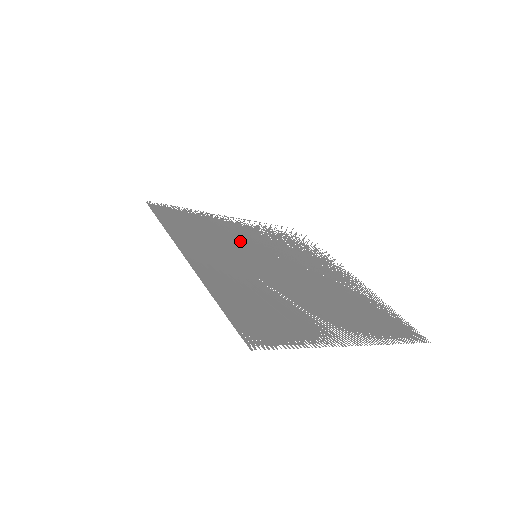
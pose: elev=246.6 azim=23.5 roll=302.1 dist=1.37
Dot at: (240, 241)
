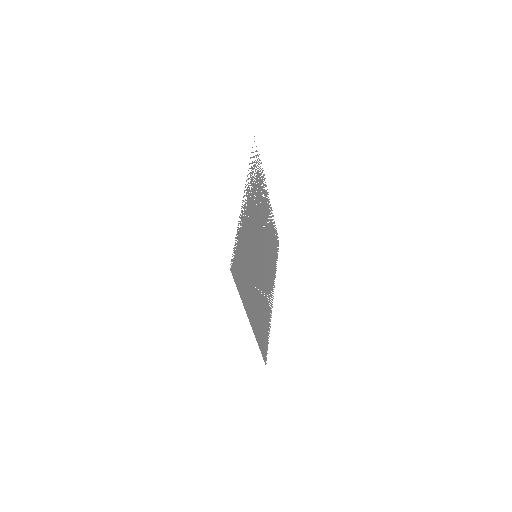
Dot at: (252, 245)
